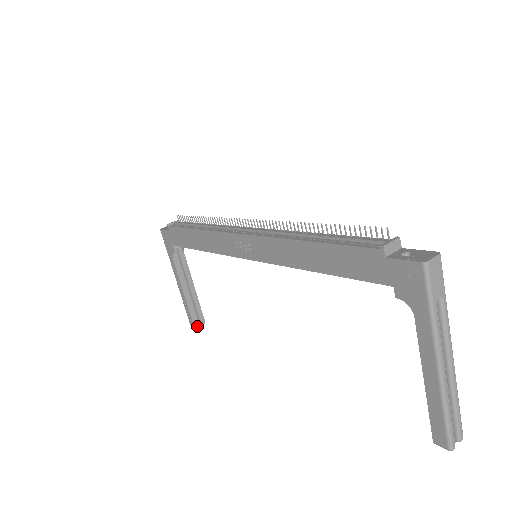
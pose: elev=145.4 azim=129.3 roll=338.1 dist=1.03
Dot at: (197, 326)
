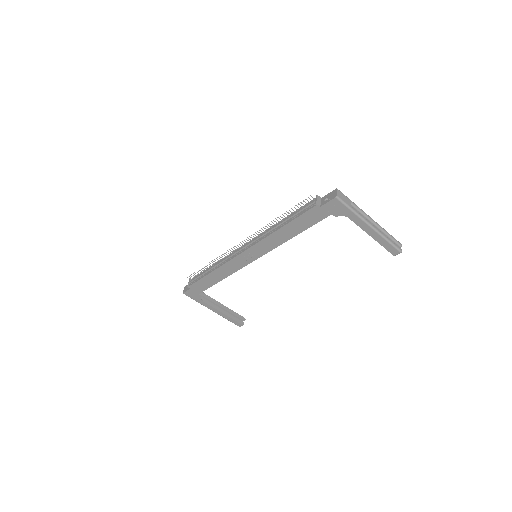
Dot at: occluded
